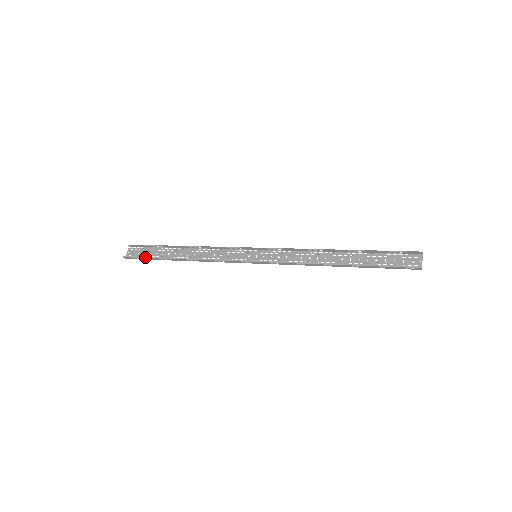
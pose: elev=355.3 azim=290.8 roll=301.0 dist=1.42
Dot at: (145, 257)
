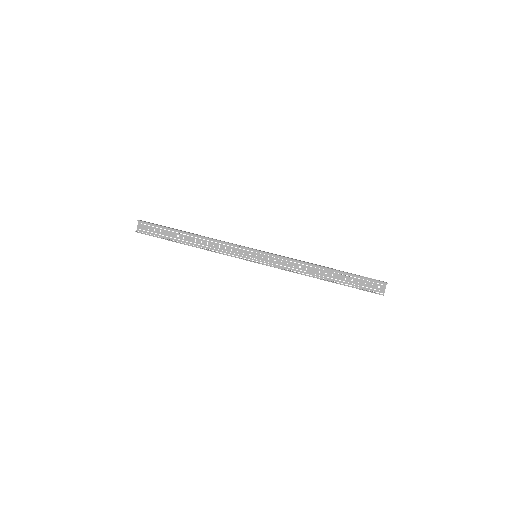
Dot at: occluded
